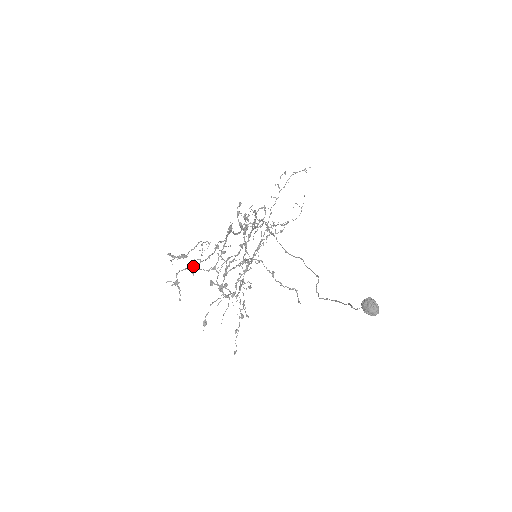
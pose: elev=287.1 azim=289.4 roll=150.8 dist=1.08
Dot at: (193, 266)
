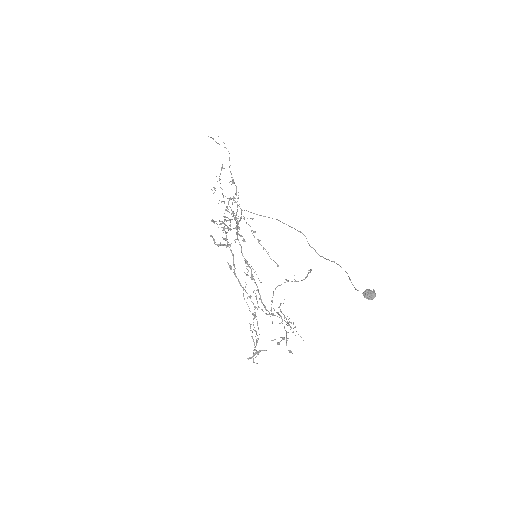
Dot at: occluded
